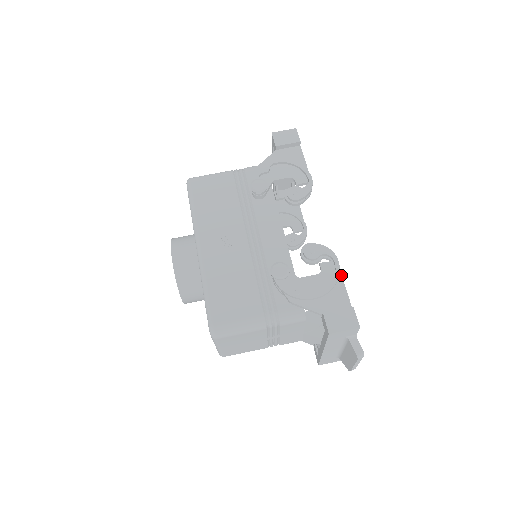
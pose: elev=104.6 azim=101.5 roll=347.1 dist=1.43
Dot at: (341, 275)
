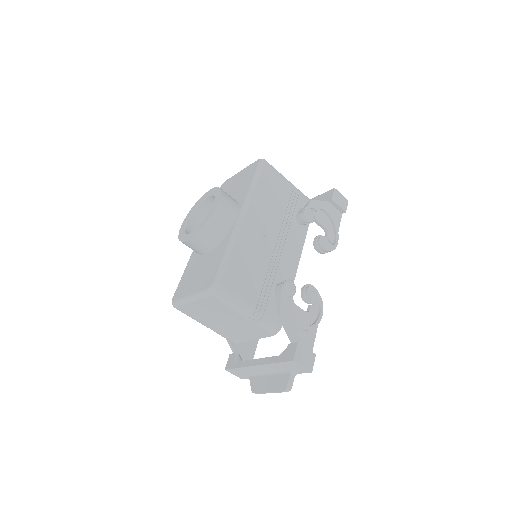
Dot at: occluded
